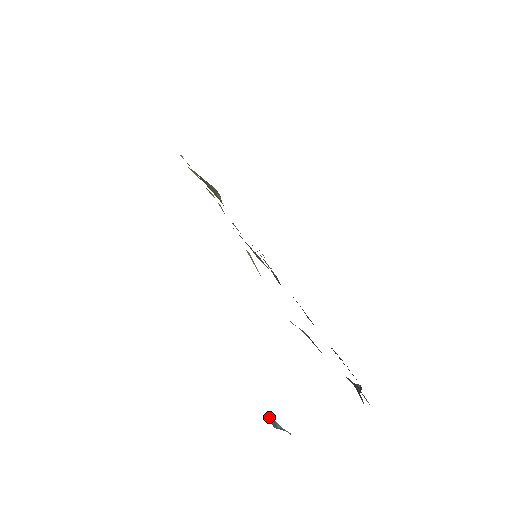
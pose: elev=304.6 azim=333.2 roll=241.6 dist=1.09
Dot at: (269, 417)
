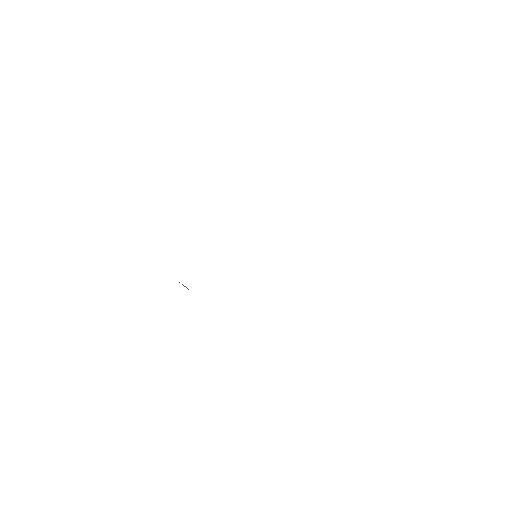
Dot at: occluded
